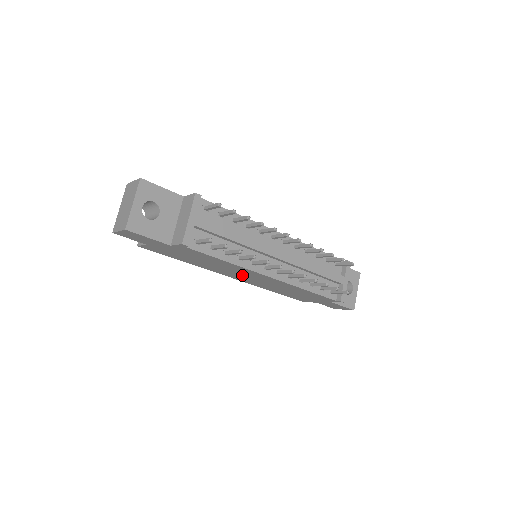
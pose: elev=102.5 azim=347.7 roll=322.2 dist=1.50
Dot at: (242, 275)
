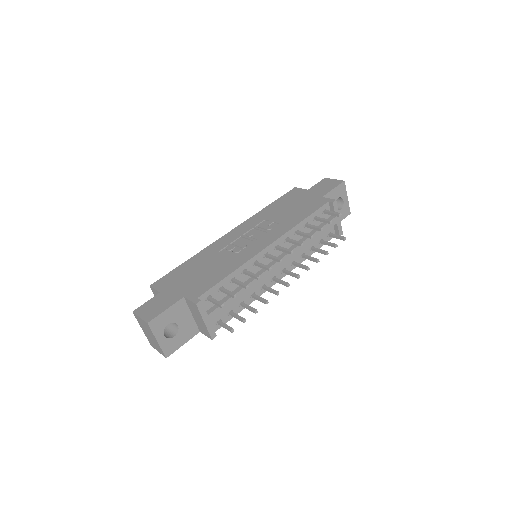
Dot at: occluded
